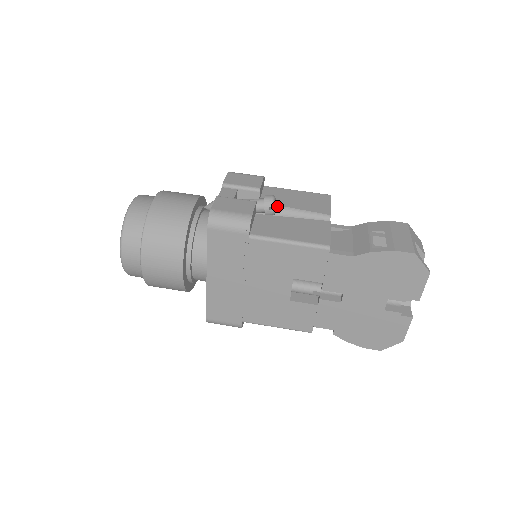
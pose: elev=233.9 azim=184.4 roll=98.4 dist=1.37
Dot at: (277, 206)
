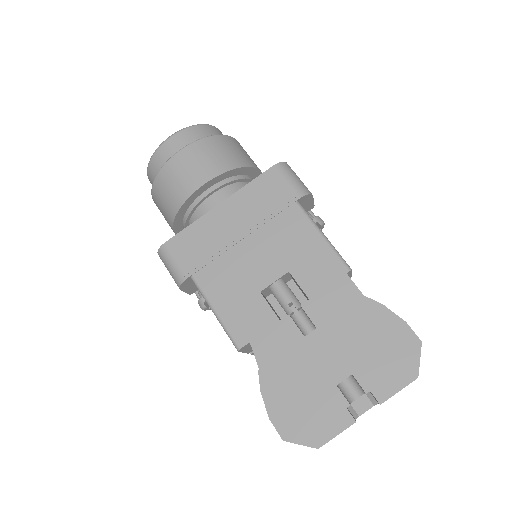
Dot at: occluded
